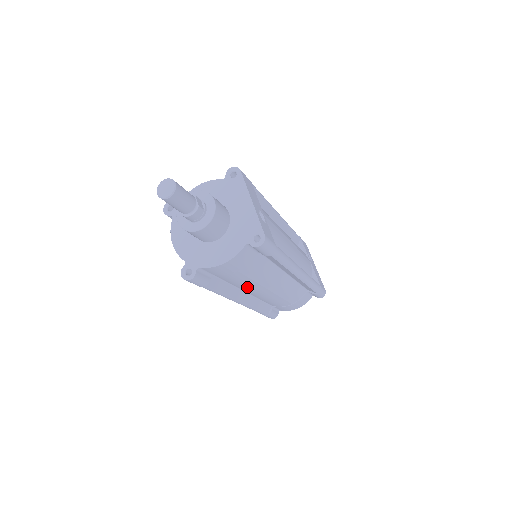
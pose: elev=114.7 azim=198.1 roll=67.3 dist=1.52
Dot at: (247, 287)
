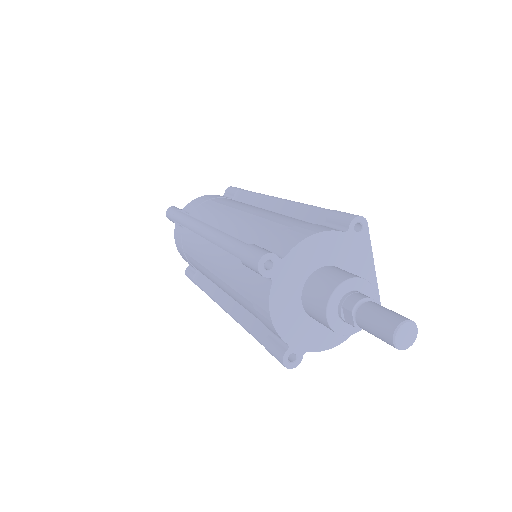
Dot at: occluded
